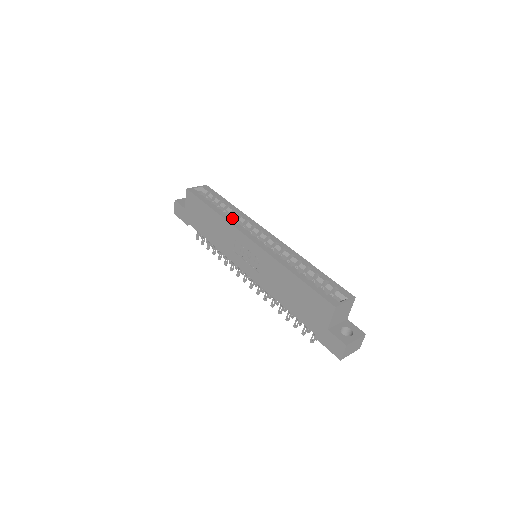
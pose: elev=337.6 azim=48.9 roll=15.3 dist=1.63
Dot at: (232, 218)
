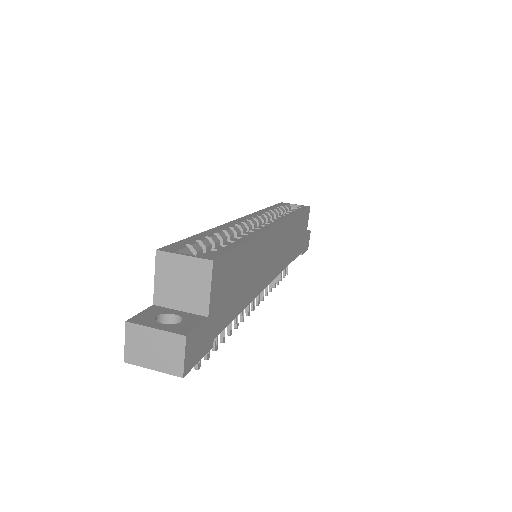
Dot at: occluded
